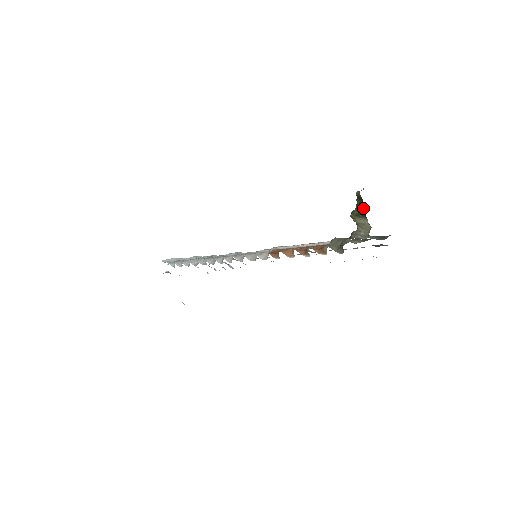
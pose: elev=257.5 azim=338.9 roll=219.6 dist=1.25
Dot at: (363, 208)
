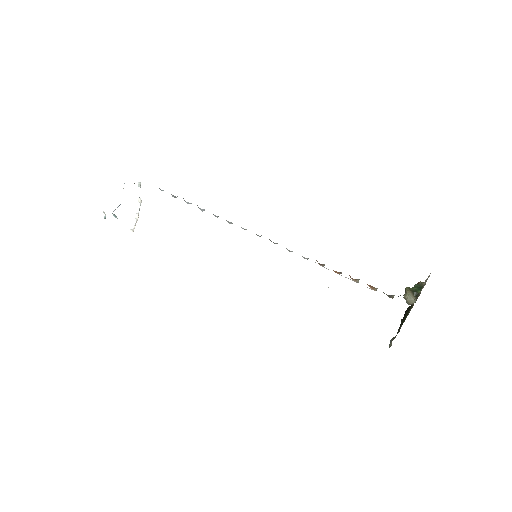
Dot at: (420, 290)
